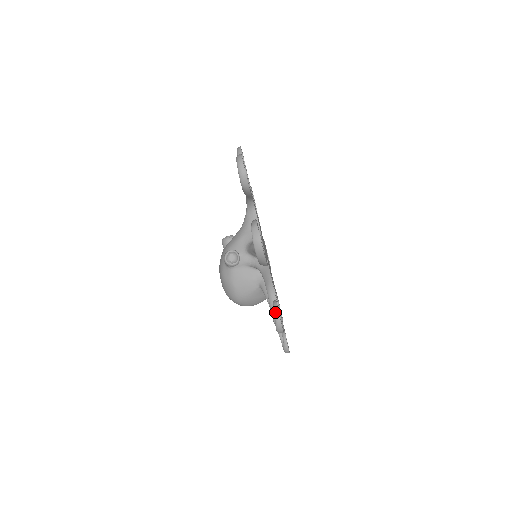
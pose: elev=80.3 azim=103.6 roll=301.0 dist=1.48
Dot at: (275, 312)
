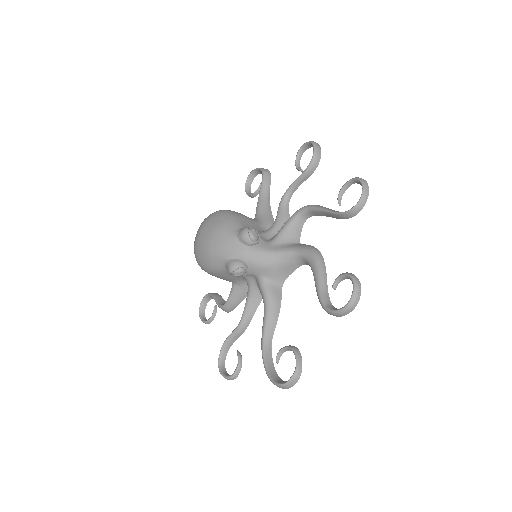
Dot at: (234, 377)
